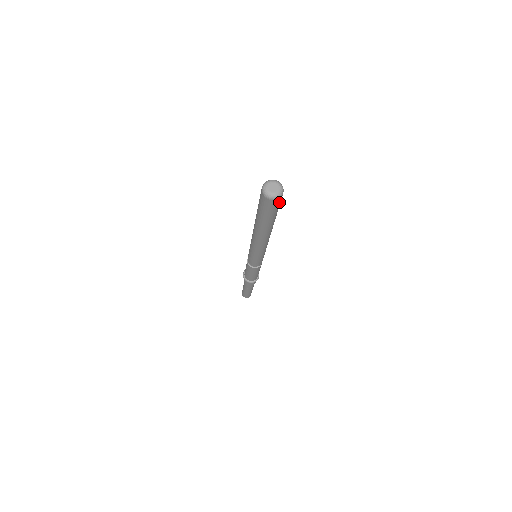
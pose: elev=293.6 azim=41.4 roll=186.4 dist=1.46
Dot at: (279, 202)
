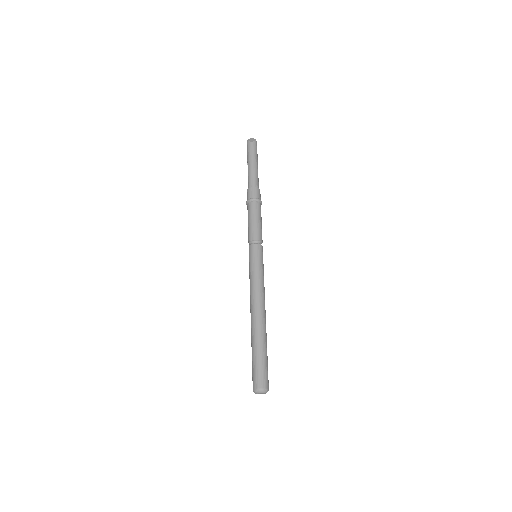
Dot at: occluded
